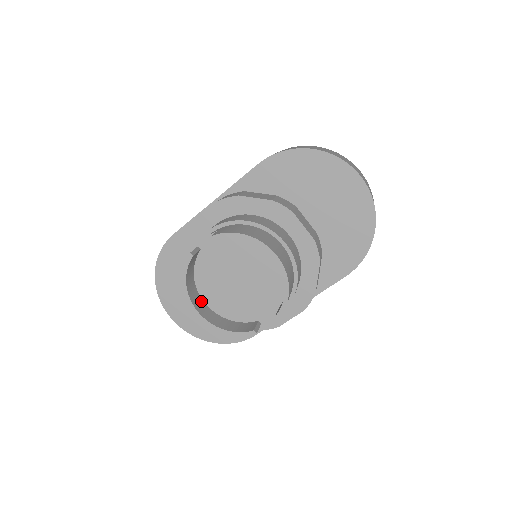
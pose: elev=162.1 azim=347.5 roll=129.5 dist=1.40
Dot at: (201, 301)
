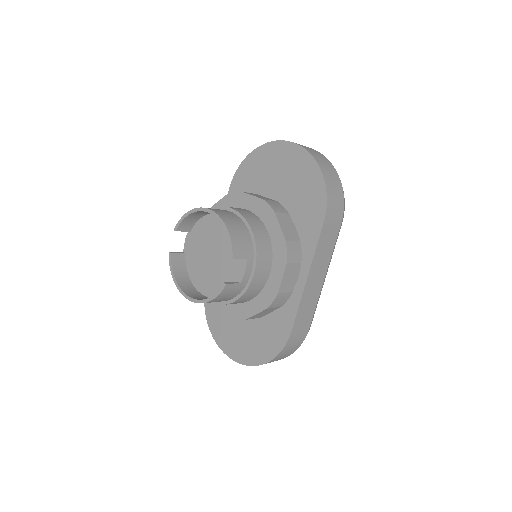
Dot at: (198, 294)
